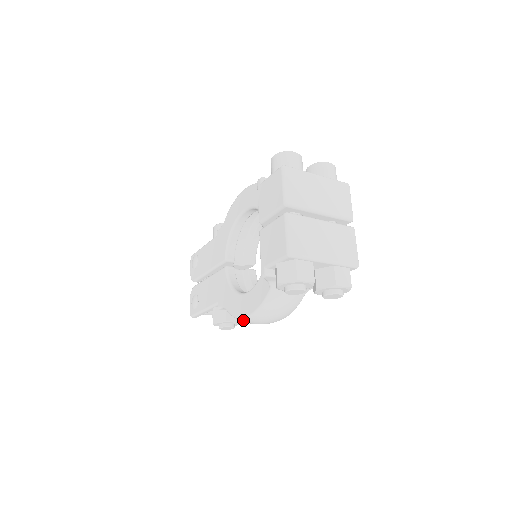
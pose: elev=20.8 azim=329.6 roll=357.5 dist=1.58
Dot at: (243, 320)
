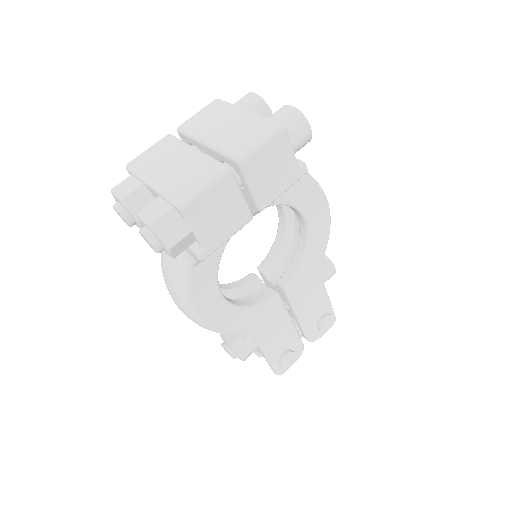
Dot at: occluded
